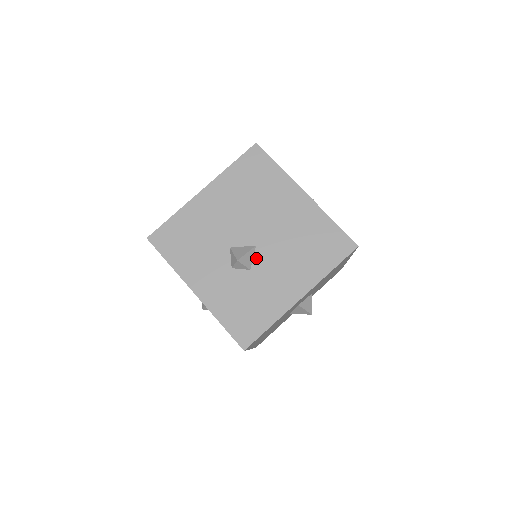
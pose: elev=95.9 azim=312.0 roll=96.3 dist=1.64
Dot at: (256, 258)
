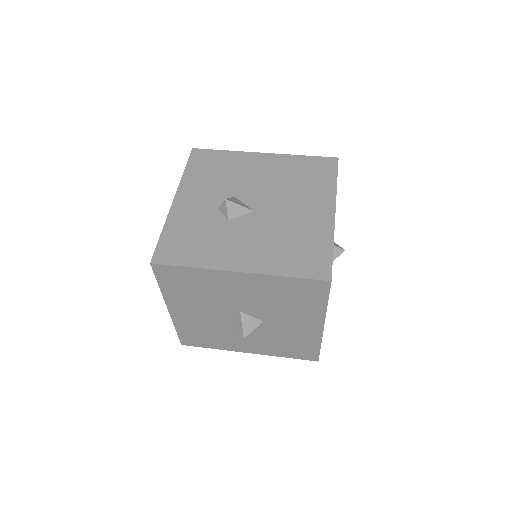
Dot at: (243, 218)
